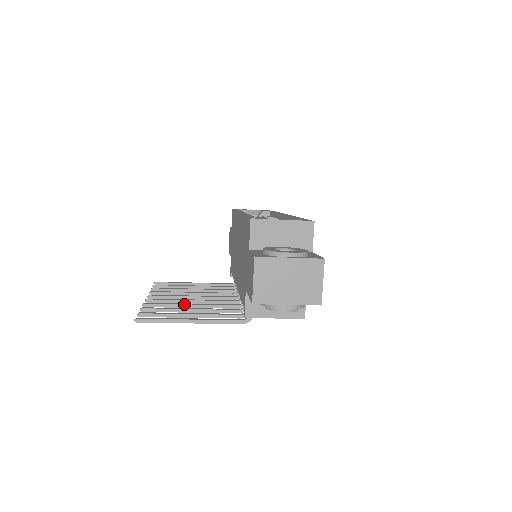
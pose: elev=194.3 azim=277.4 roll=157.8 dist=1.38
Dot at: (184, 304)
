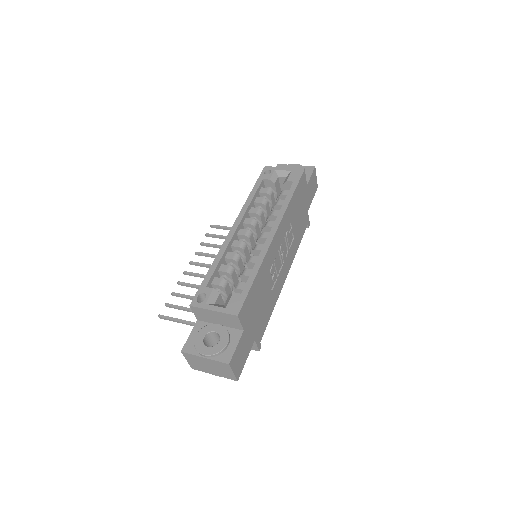
Dot at: occluded
